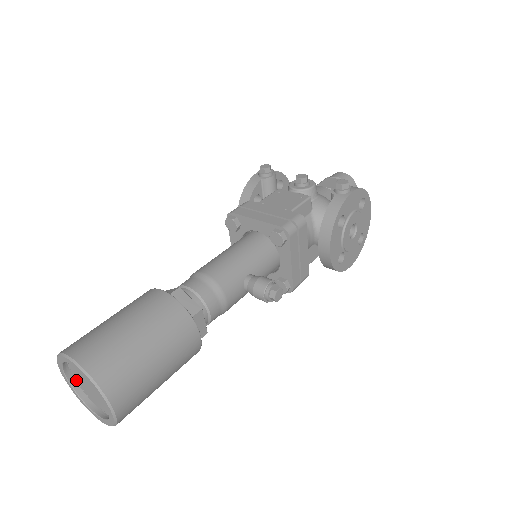
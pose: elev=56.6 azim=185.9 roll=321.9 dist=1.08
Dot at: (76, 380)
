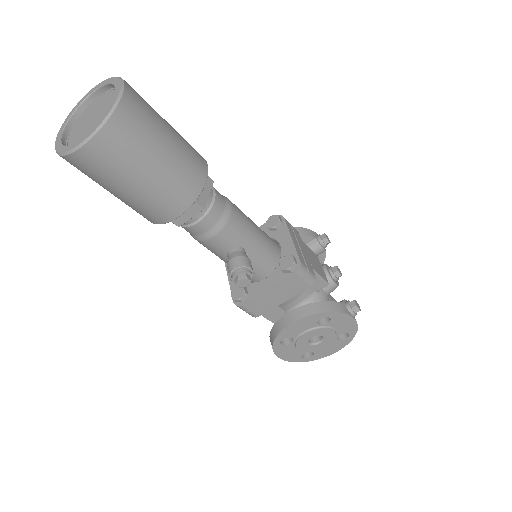
Dot at: (87, 109)
